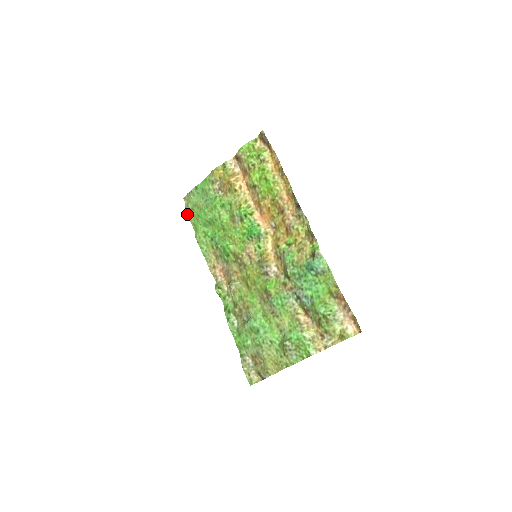
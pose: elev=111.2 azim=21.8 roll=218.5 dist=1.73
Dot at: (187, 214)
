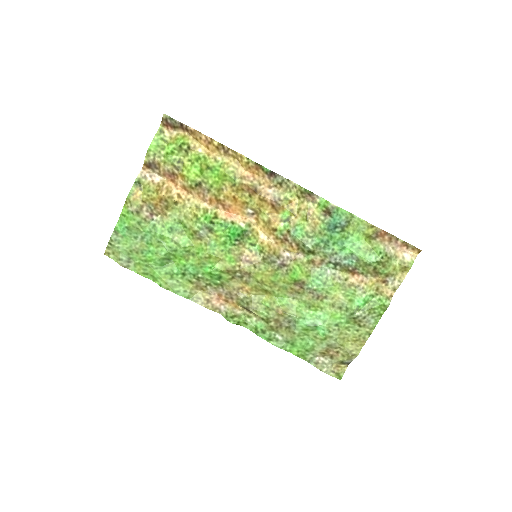
Dot at: occluded
